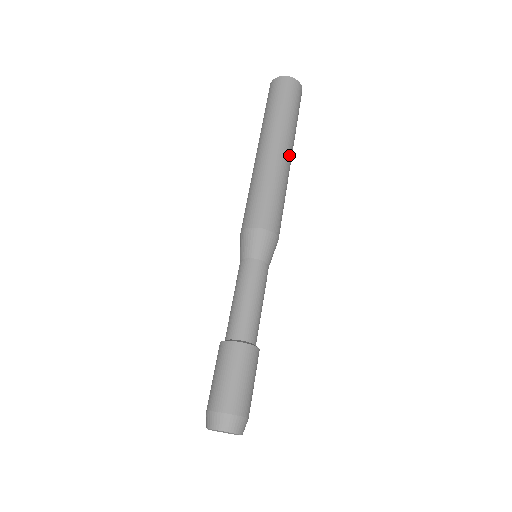
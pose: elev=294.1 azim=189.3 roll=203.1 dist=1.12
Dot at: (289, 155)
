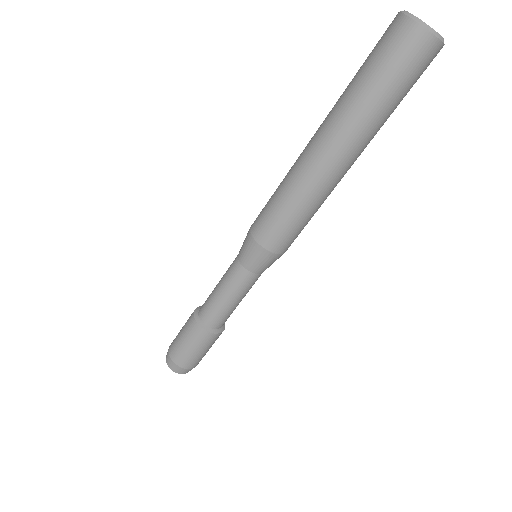
Dot at: occluded
